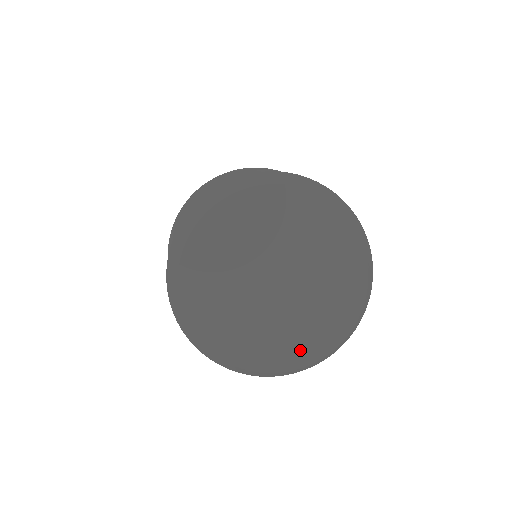
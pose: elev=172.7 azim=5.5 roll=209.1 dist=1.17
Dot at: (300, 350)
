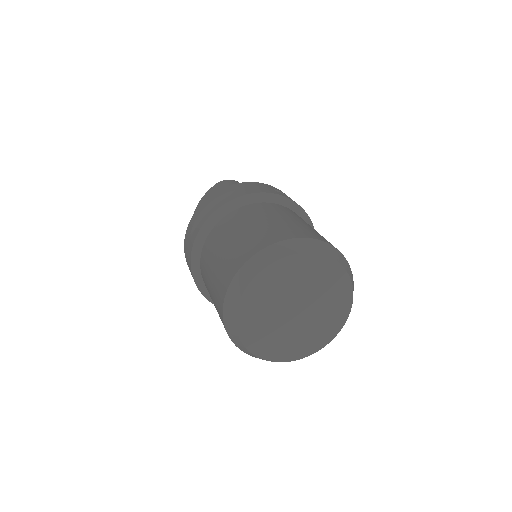
Dot at: (284, 352)
